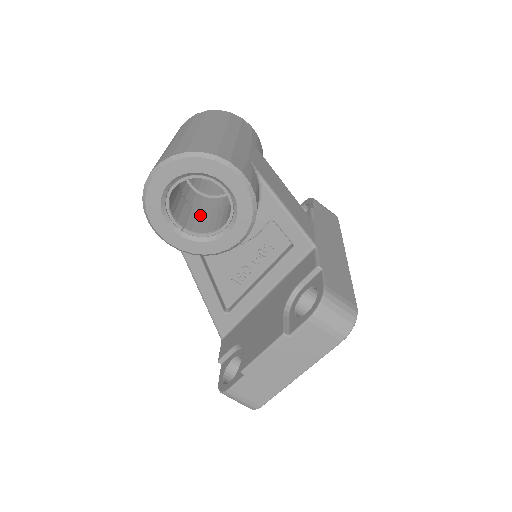
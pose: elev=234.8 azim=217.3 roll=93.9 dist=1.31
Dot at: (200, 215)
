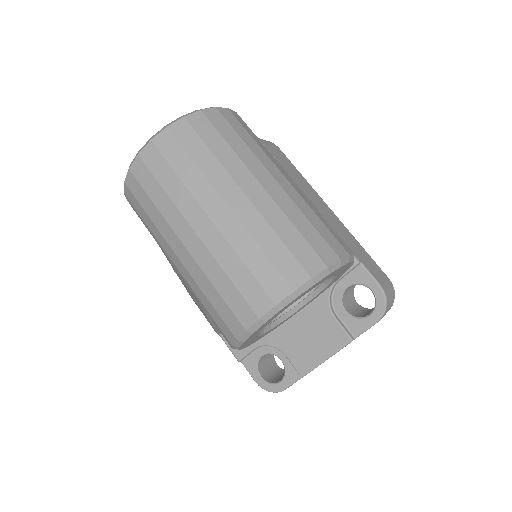
Dot at: occluded
